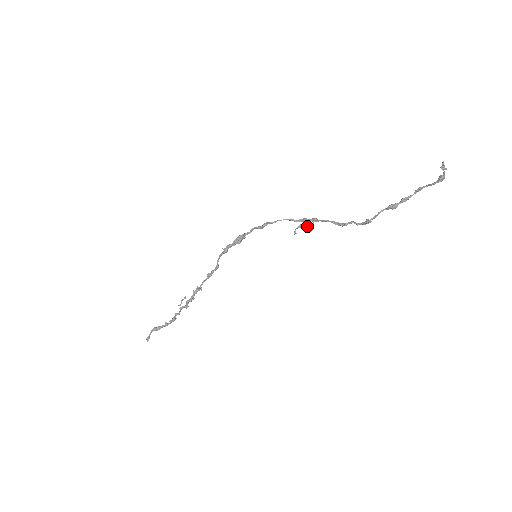
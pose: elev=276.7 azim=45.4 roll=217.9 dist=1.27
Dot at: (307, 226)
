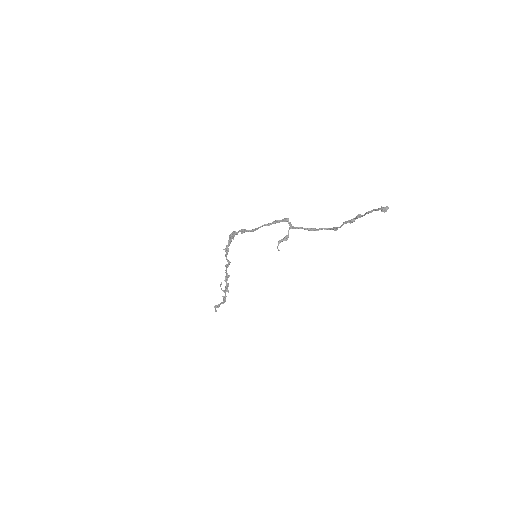
Dot at: (285, 240)
